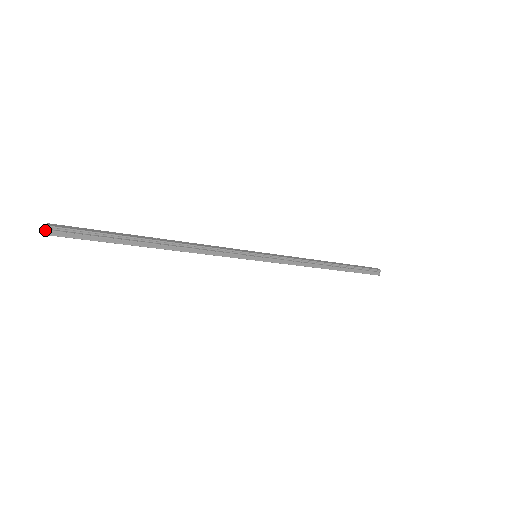
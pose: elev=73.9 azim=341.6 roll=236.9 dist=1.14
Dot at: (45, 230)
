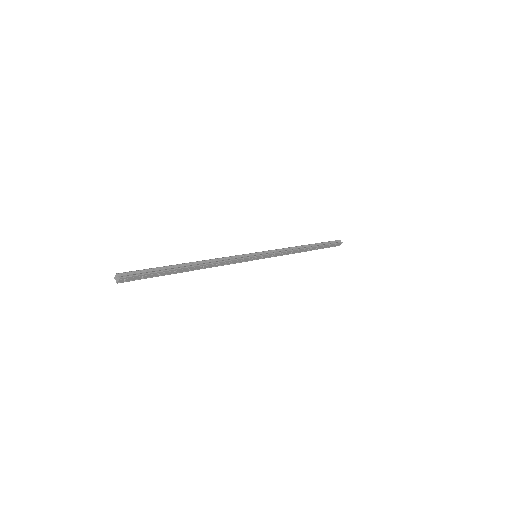
Dot at: (116, 282)
